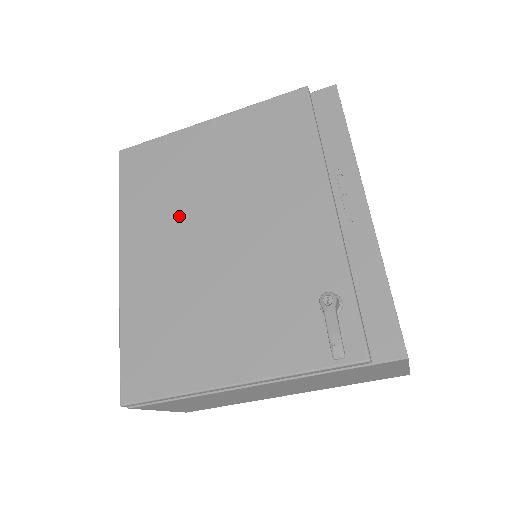
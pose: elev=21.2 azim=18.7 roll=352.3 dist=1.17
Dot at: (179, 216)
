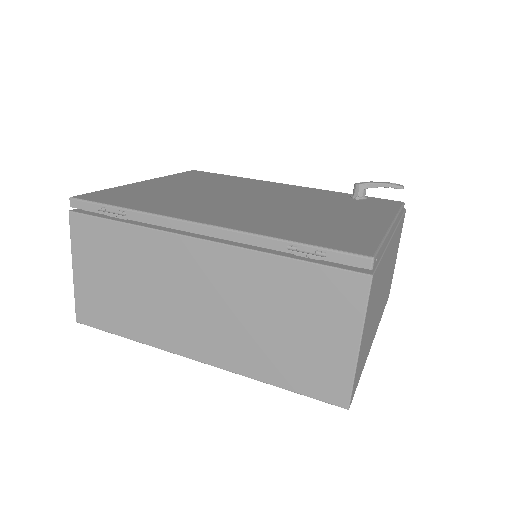
Dot at: (208, 201)
